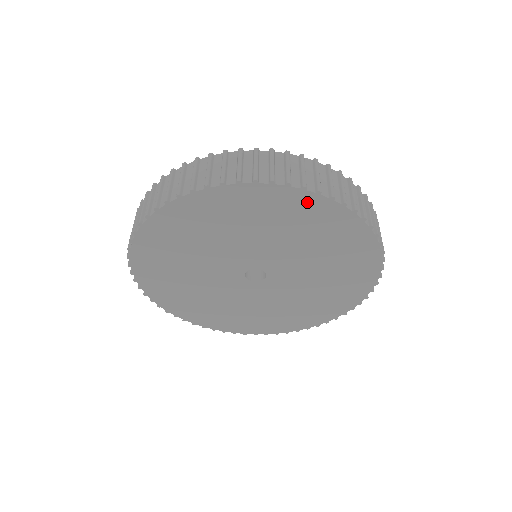
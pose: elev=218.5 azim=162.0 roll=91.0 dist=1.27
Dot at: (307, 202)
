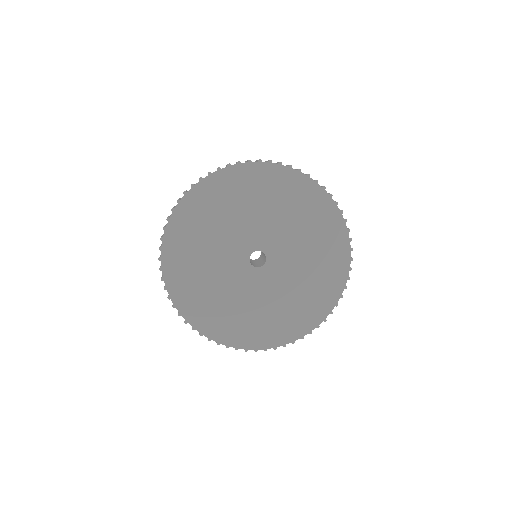
Dot at: (212, 184)
